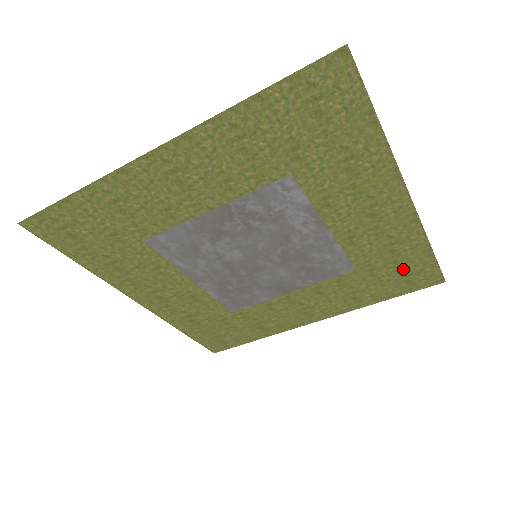
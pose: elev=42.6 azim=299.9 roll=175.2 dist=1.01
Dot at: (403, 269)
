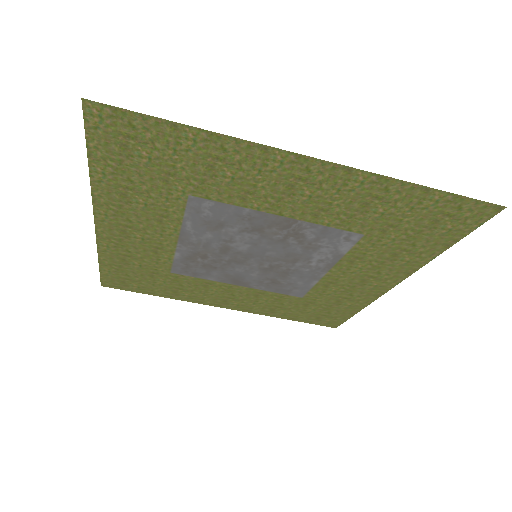
Dot at: (327, 311)
